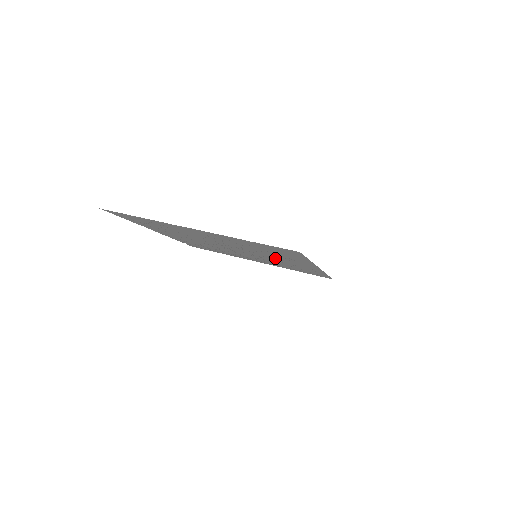
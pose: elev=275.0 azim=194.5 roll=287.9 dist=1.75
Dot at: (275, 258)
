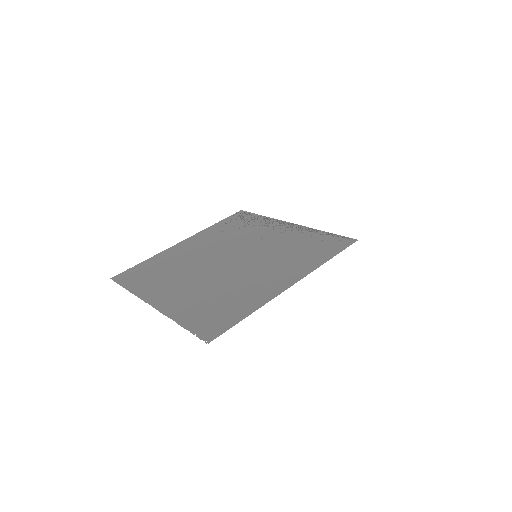
Dot at: (257, 273)
